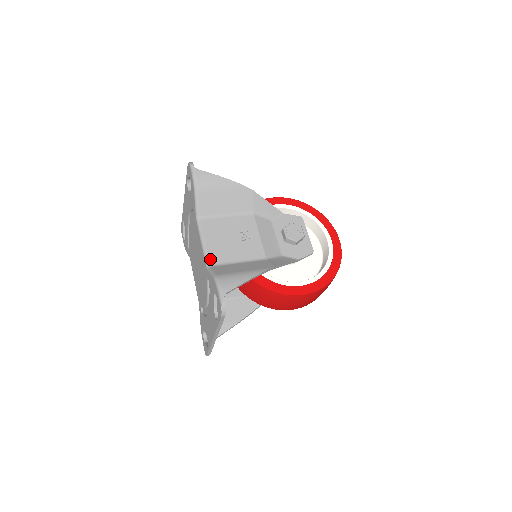
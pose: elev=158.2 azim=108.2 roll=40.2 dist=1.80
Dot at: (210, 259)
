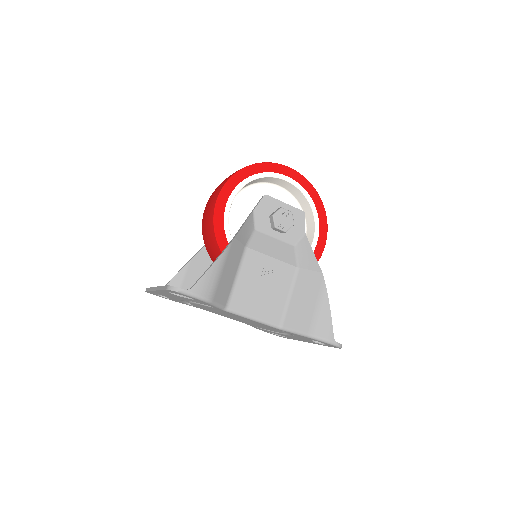
Dot at: (274, 322)
